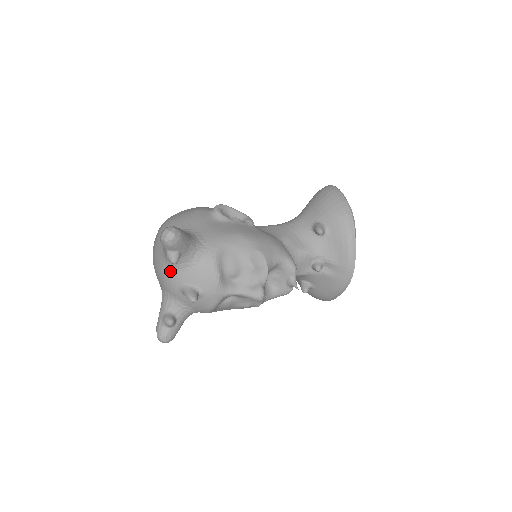
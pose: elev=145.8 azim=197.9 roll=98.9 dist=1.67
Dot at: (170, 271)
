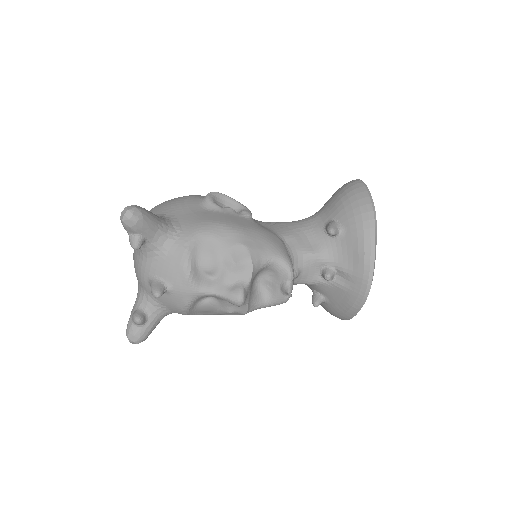
Dot at: (140, 260)
